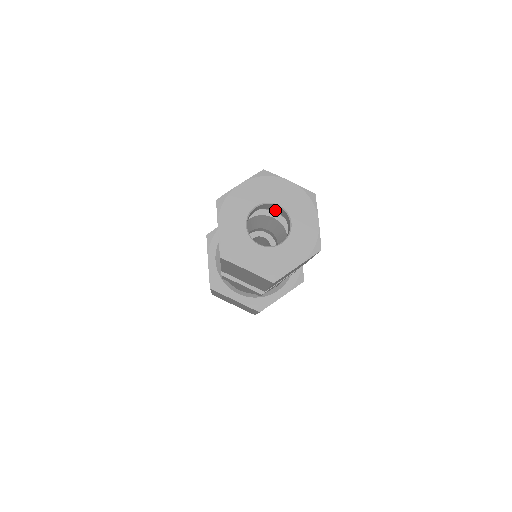
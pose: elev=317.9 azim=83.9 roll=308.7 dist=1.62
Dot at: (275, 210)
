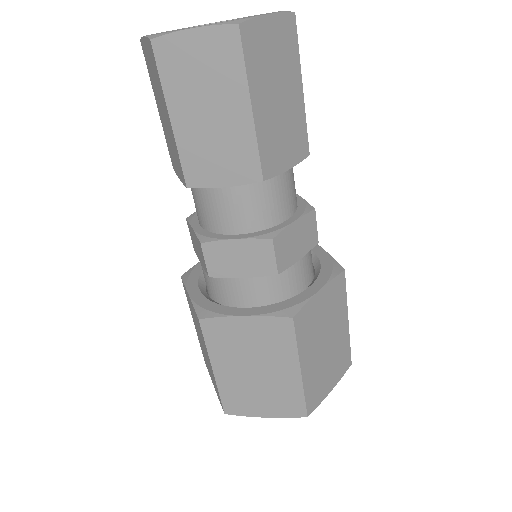
Dot at: occluded
